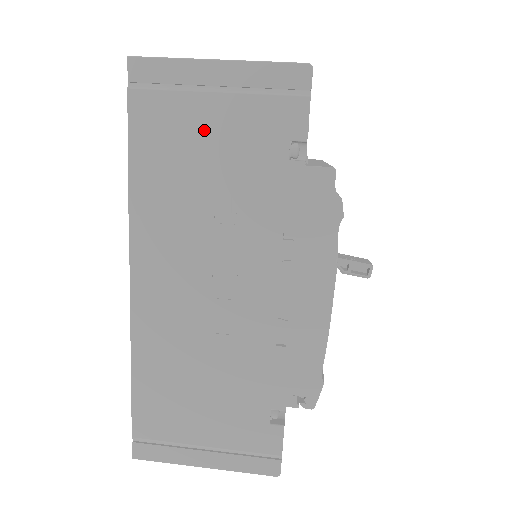
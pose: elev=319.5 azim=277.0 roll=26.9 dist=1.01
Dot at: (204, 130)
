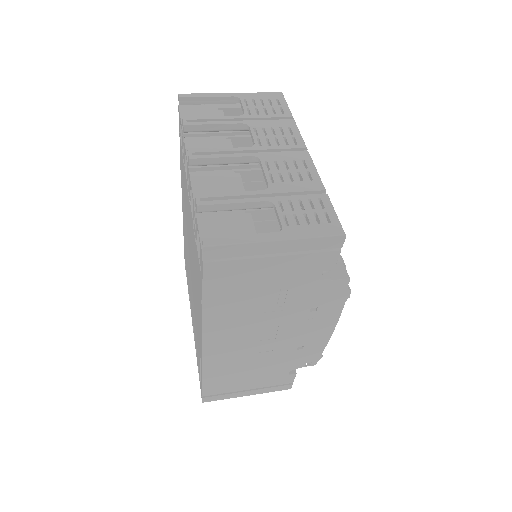
Dot at: (262, 275)
